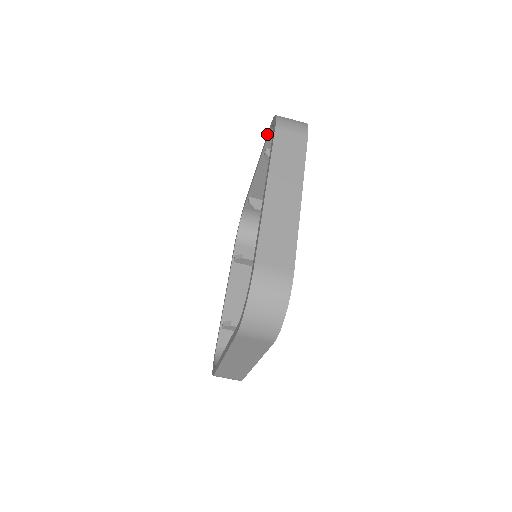
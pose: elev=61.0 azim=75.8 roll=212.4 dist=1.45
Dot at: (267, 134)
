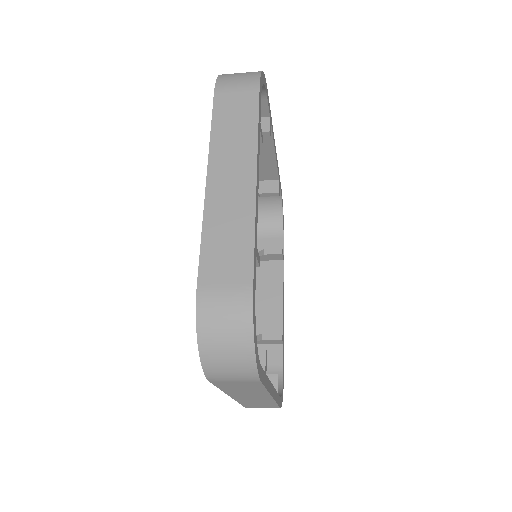
Dot at: occluded
